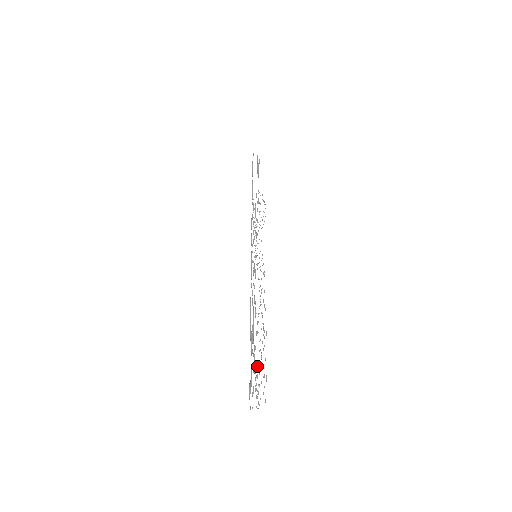
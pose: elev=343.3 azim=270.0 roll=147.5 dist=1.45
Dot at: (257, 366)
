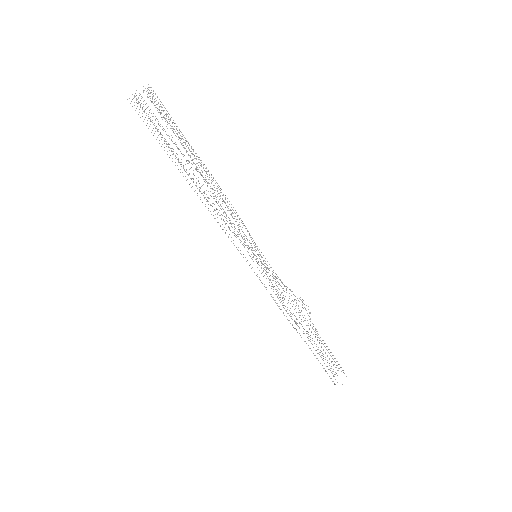
Dot at: occluded
